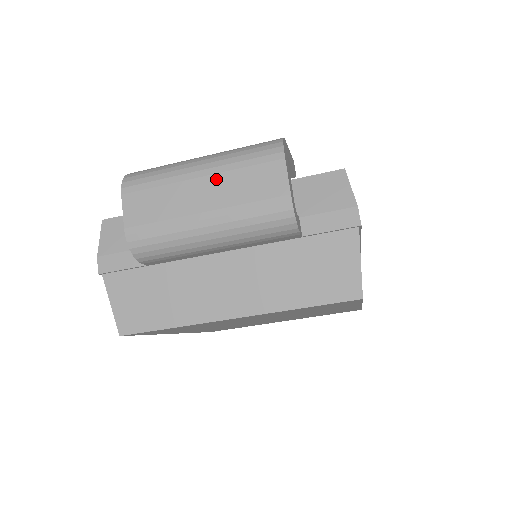
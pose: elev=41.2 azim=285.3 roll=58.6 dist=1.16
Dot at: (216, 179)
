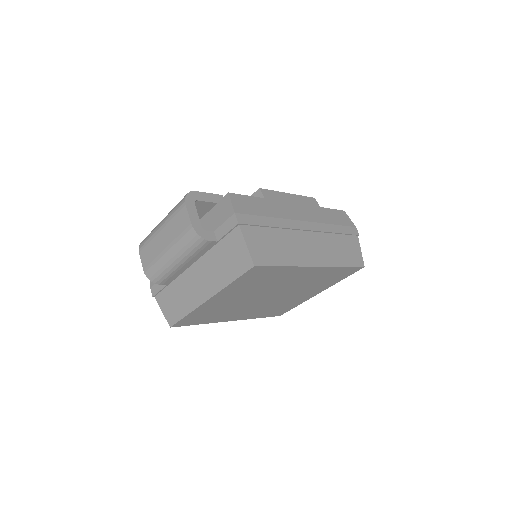
Dot at: (166, 229)
